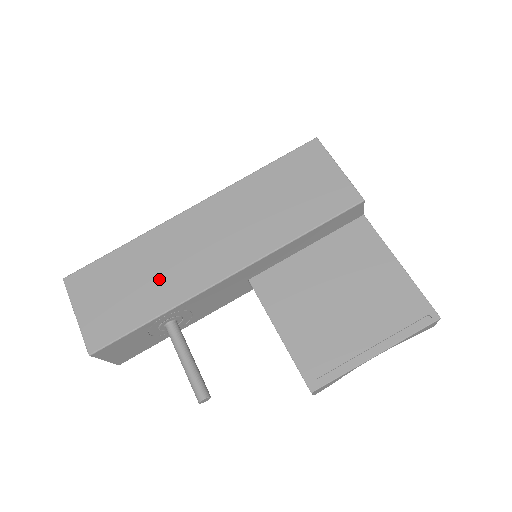
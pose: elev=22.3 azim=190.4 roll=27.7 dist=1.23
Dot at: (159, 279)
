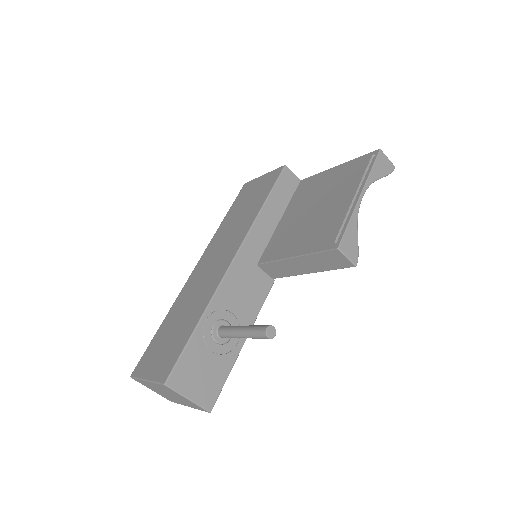
Dot at: (192, 307)
